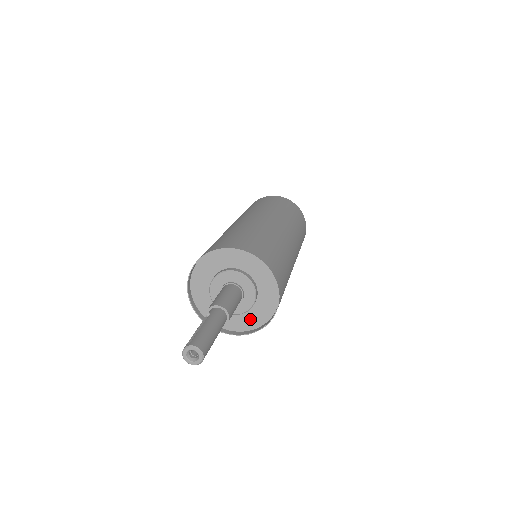
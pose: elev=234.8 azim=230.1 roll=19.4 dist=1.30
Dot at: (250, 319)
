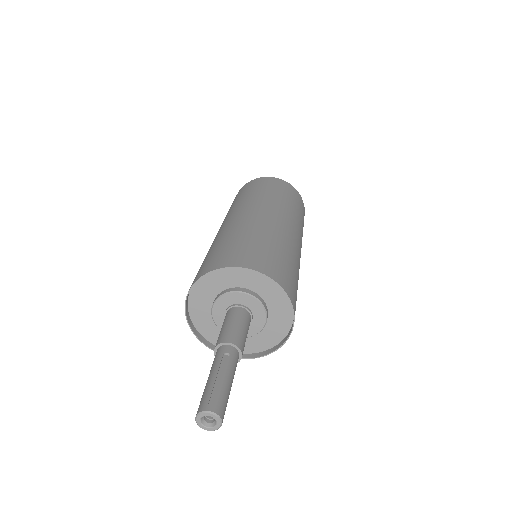
Dot at: occluded
